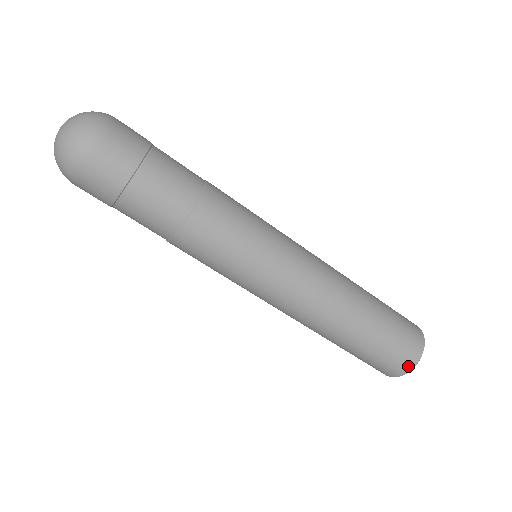
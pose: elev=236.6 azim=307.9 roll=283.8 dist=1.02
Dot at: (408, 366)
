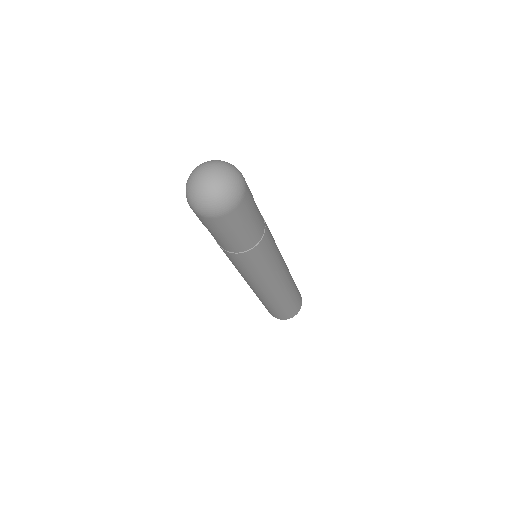
Dot at: (299, 310)
